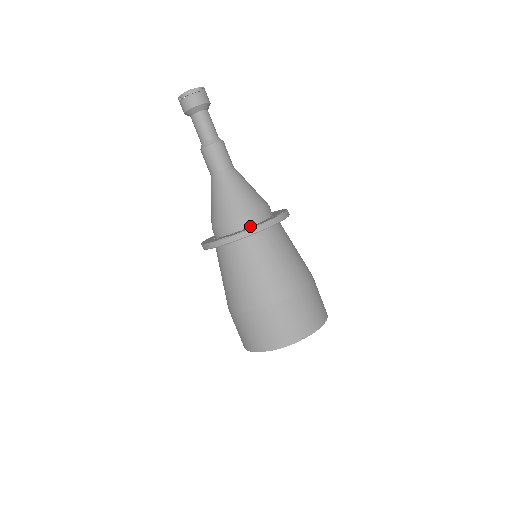
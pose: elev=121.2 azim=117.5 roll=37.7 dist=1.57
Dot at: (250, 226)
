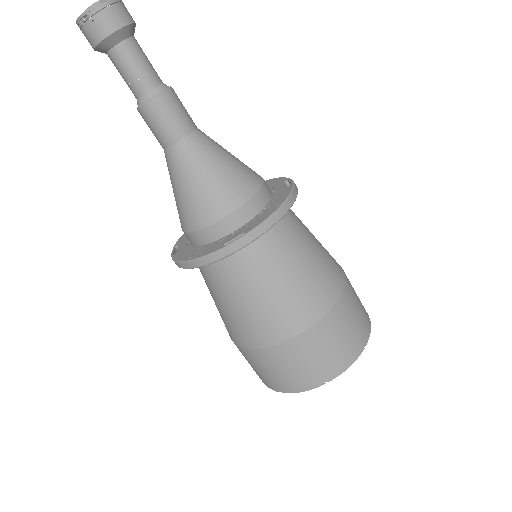
Dot at: (260, 210)
